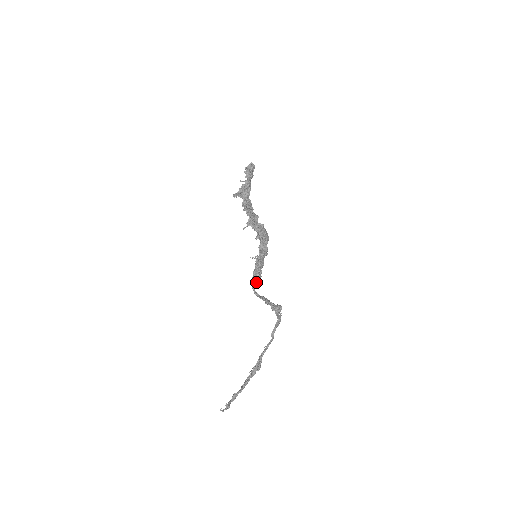
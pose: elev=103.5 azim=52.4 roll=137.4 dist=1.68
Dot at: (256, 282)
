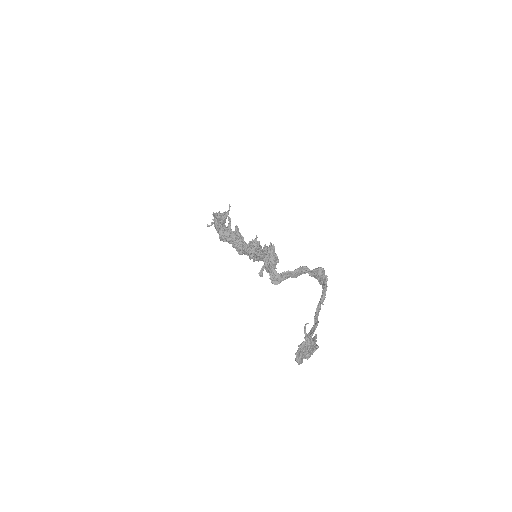
Dot at: (275, 256)
